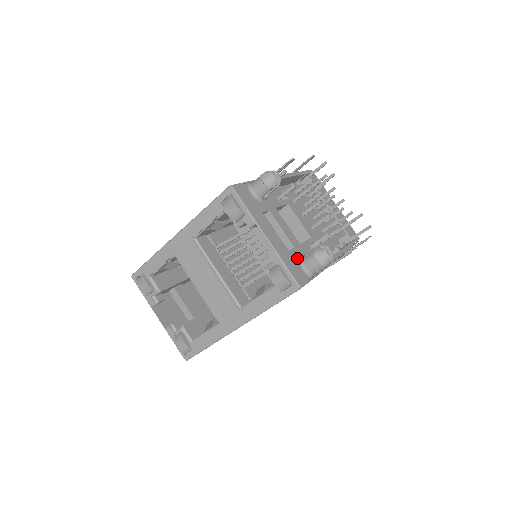
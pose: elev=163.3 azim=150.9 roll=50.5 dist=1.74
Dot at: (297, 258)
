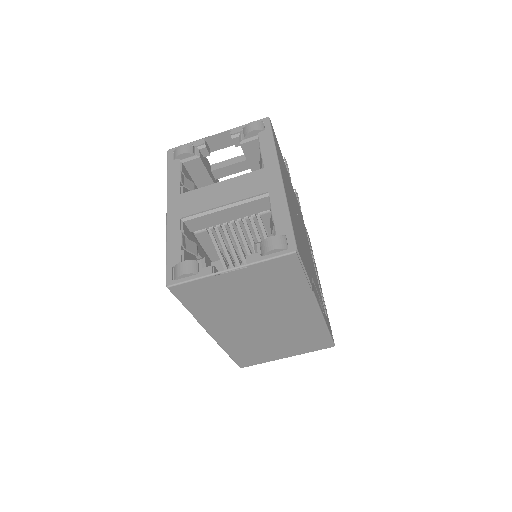
Dot at: occluded
